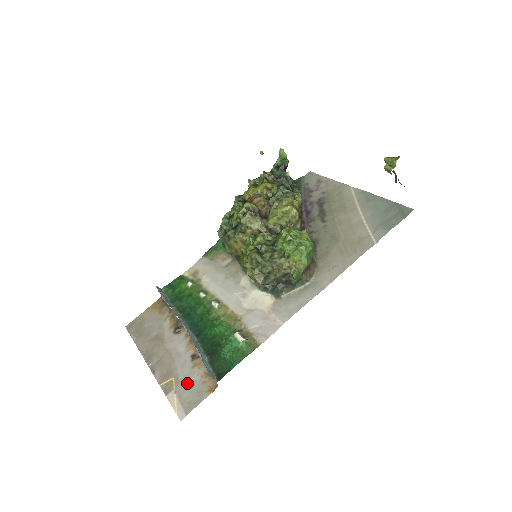
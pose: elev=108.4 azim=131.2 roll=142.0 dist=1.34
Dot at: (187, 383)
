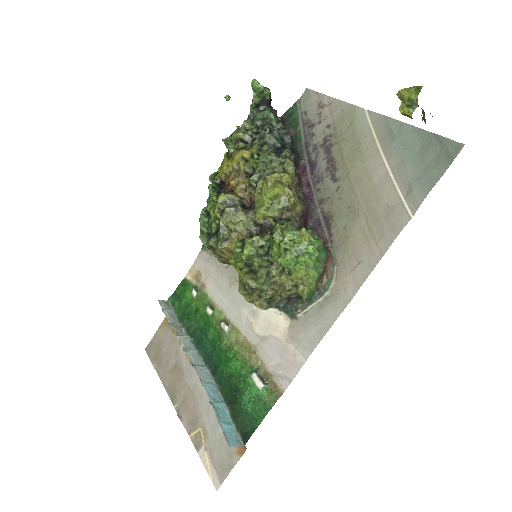
Dot at: (215, 438)
